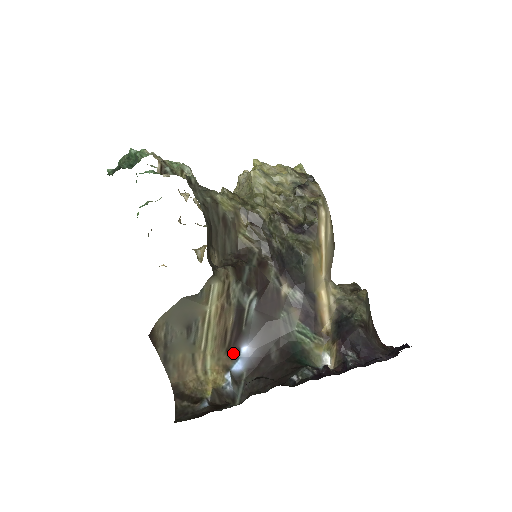
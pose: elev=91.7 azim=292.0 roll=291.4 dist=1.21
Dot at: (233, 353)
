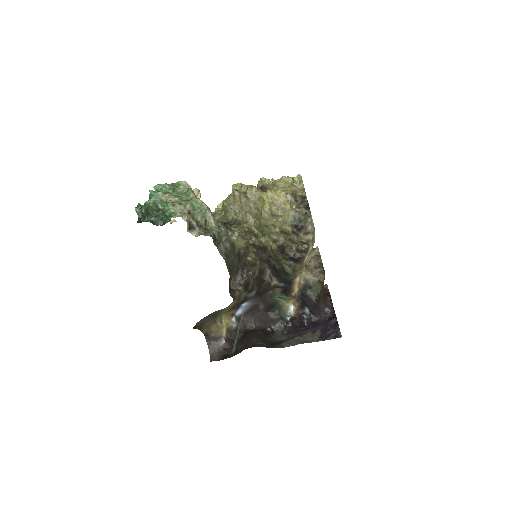
Dot at: (237, 307)
